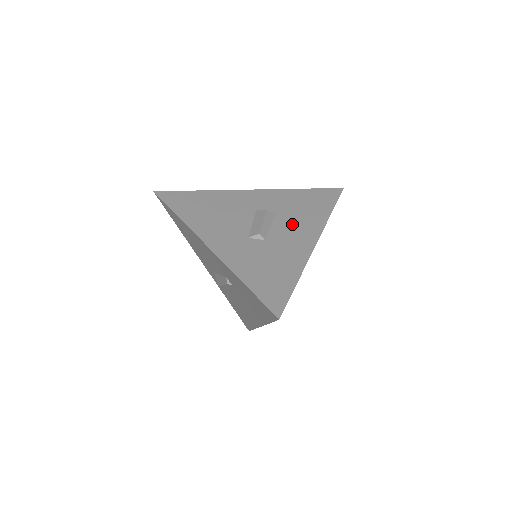
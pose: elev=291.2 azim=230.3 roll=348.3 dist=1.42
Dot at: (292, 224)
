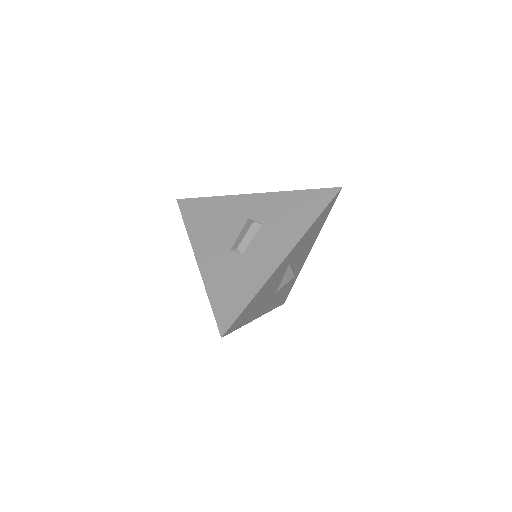
Dot at: (272, 236)
